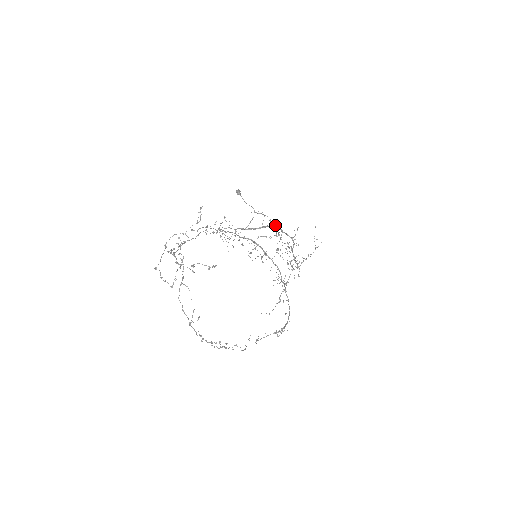
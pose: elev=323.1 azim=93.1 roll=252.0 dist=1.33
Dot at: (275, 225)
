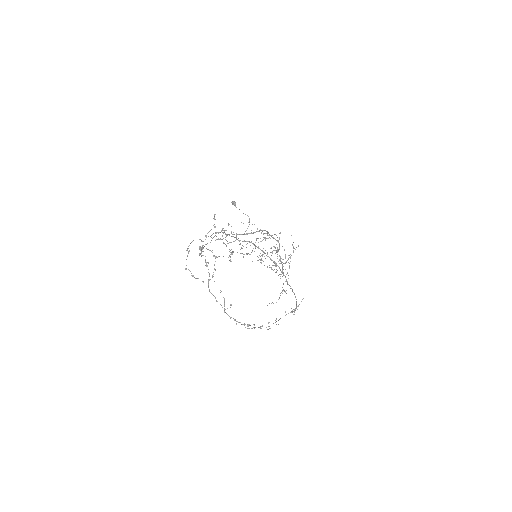
Dot at: (265, 230)
